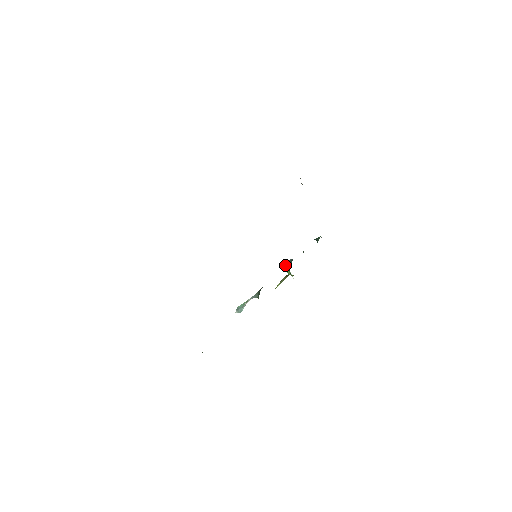
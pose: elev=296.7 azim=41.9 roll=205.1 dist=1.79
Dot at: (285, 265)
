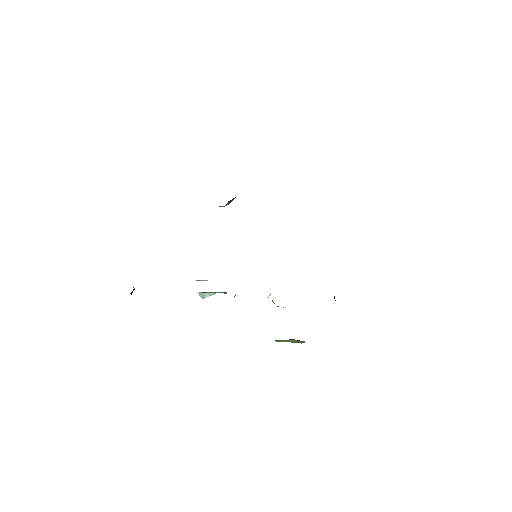
Dot at: occluded
